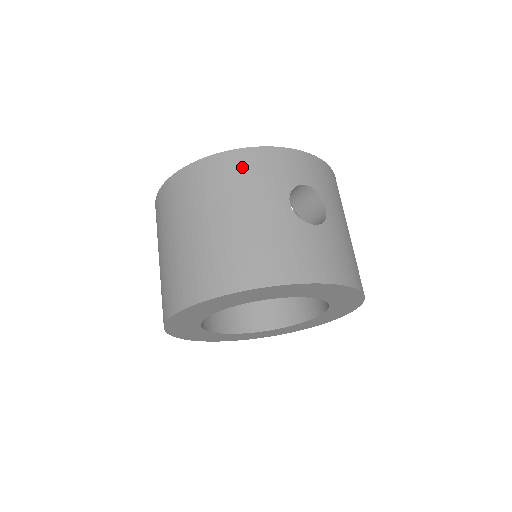
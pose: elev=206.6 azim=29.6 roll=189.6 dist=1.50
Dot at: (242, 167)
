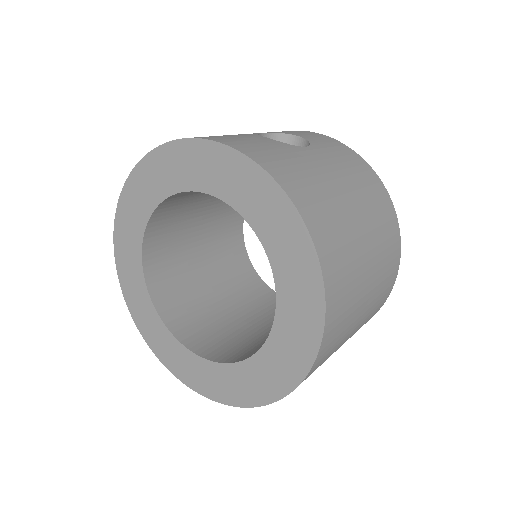
Dot at: occluded
